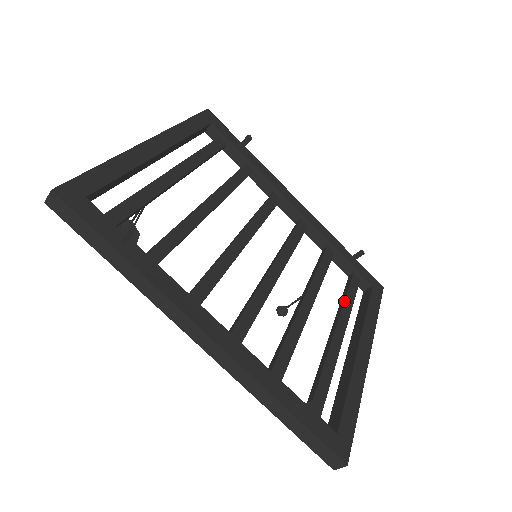
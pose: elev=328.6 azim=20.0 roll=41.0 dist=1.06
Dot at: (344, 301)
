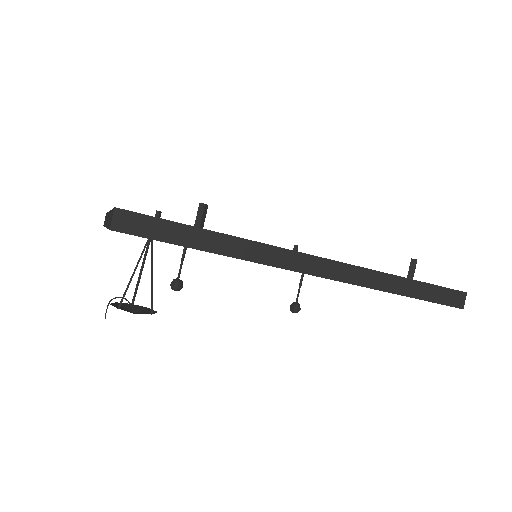
Dot at: occluded
